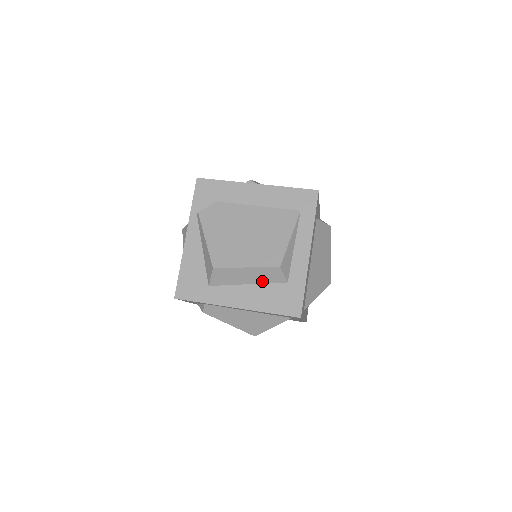
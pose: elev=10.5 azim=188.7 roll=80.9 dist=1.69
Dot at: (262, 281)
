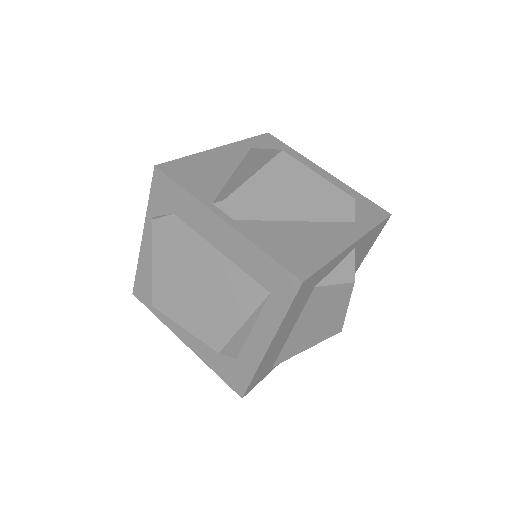
Dot at: occluded
